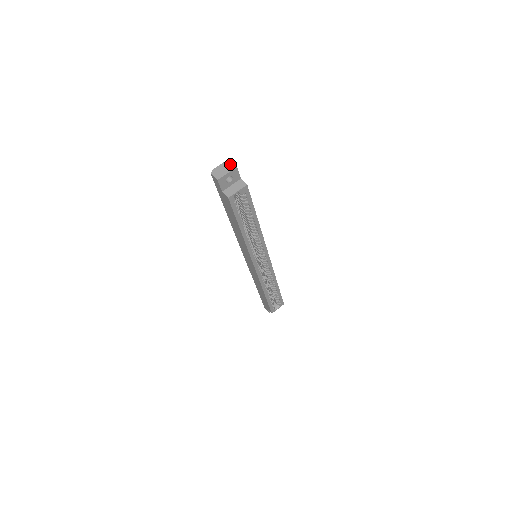
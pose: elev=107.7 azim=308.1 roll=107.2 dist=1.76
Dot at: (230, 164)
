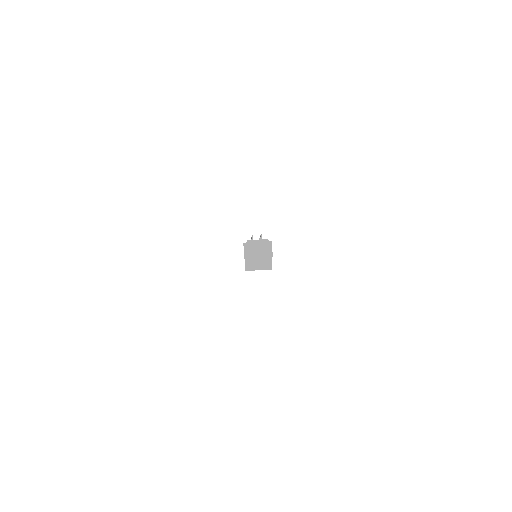
Dot at: (269, 248)
